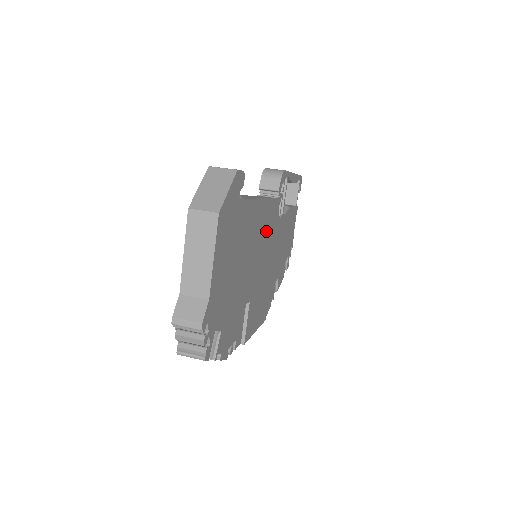
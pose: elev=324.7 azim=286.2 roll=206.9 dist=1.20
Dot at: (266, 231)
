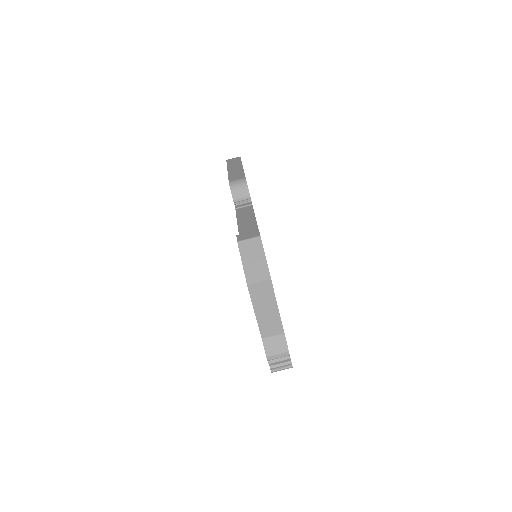
Dot at: occluded
